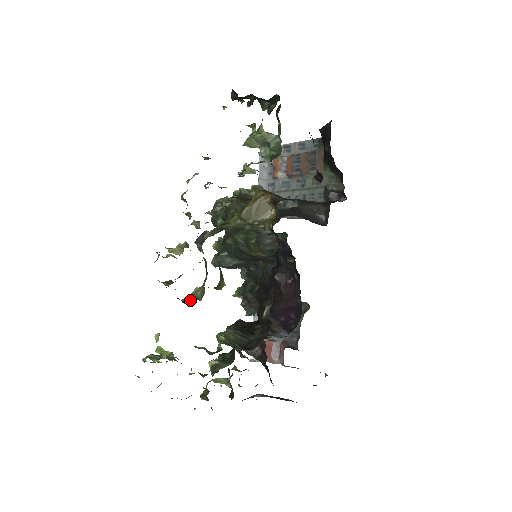
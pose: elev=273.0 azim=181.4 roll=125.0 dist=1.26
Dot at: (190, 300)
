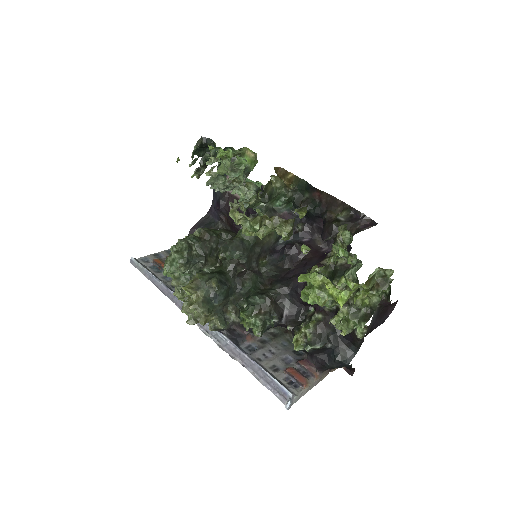
Dot at: (293, 226)
